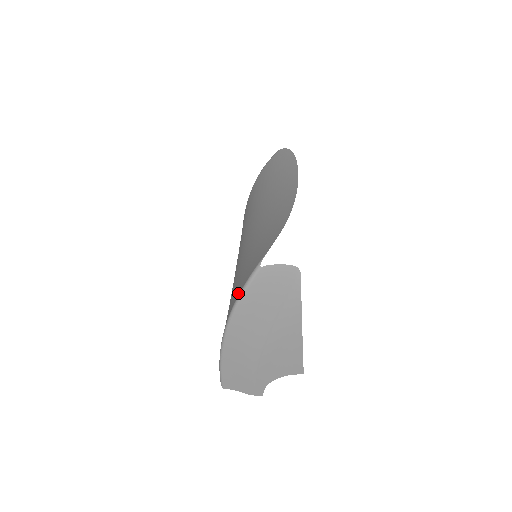
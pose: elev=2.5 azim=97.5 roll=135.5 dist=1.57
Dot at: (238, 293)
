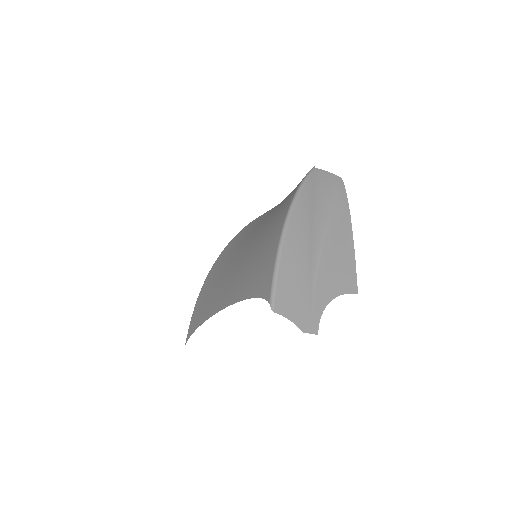
Dot at: (296, 189)
